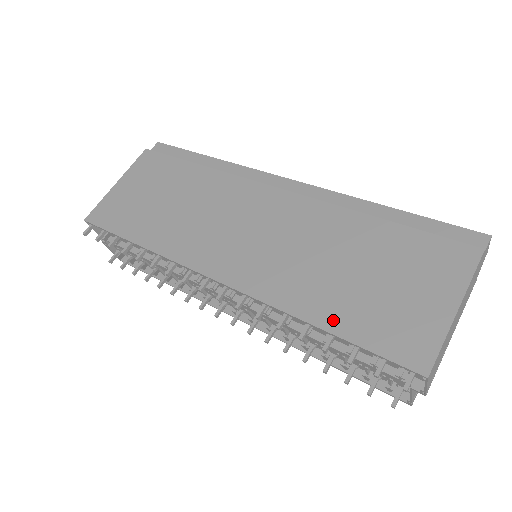
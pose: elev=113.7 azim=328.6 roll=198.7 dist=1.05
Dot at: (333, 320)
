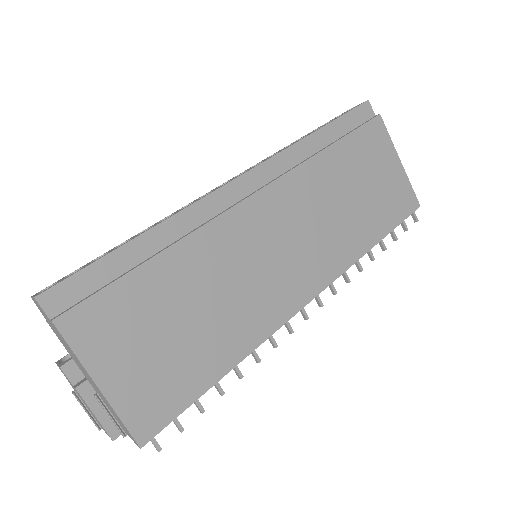
Dot at: (377, 232)
